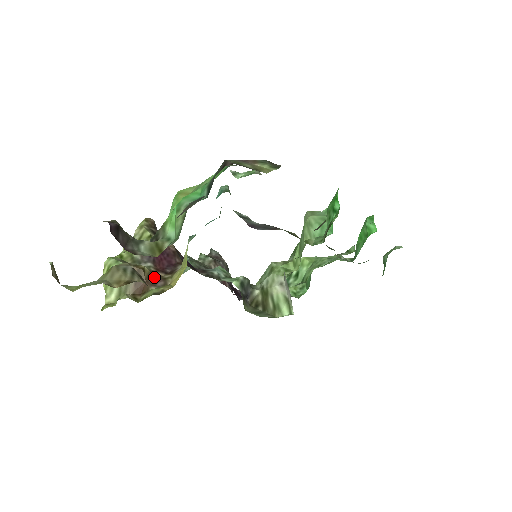
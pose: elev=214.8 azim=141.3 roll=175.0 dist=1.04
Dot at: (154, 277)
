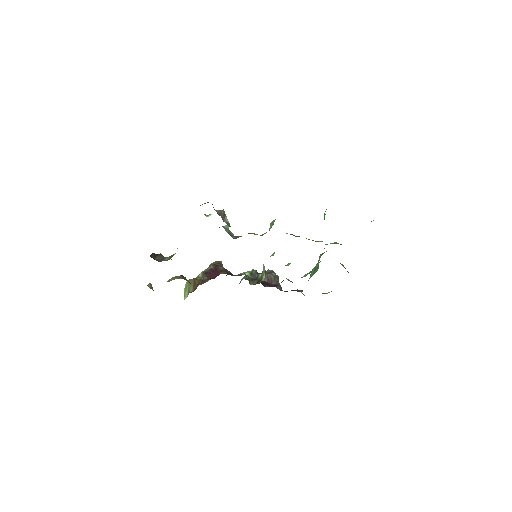
Dot at: (202, 281)
